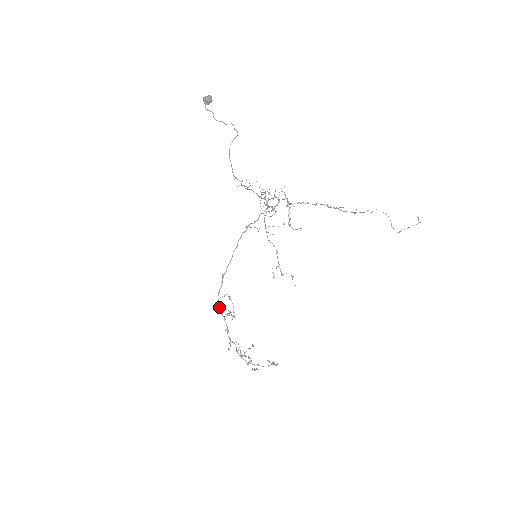
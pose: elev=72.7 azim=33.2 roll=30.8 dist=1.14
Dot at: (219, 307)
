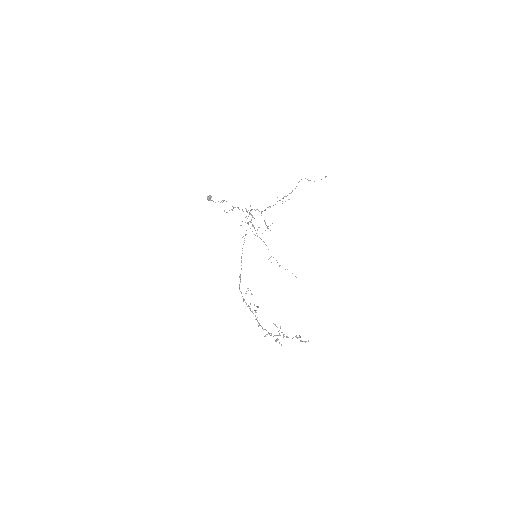
Dot at: (247, 306)
